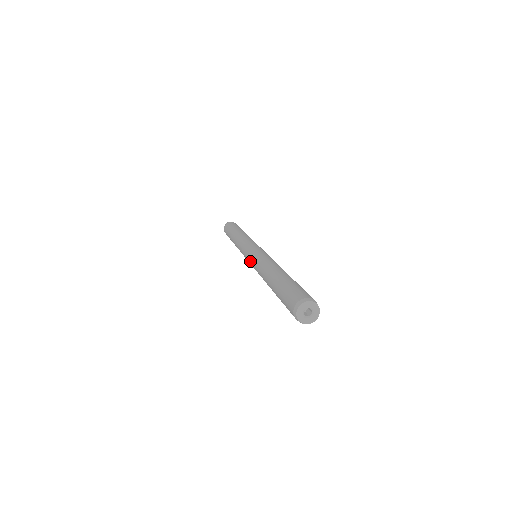
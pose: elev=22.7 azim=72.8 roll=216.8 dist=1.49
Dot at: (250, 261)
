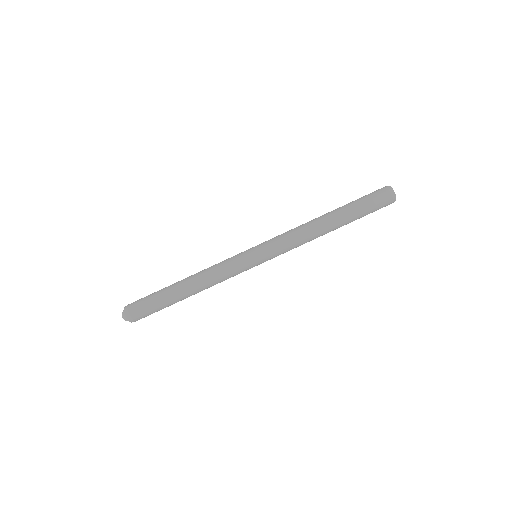
Dot at: (266, 241)
